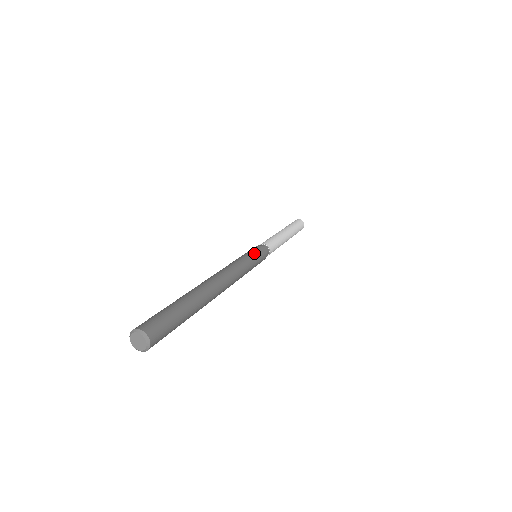
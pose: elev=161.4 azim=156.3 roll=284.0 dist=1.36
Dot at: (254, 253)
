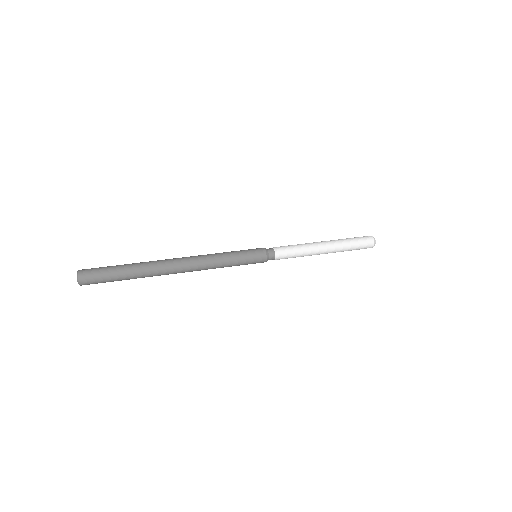
Dot at: (246, 261)
